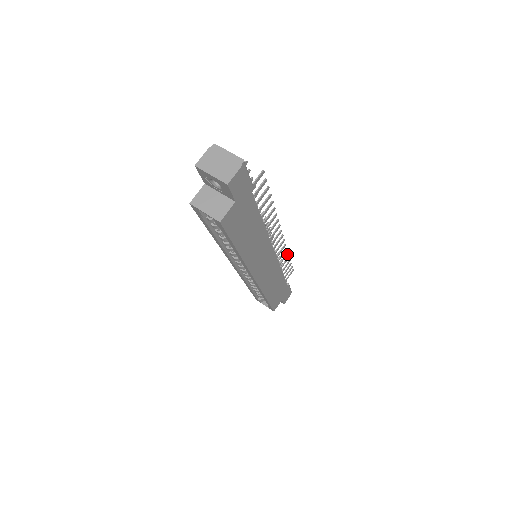
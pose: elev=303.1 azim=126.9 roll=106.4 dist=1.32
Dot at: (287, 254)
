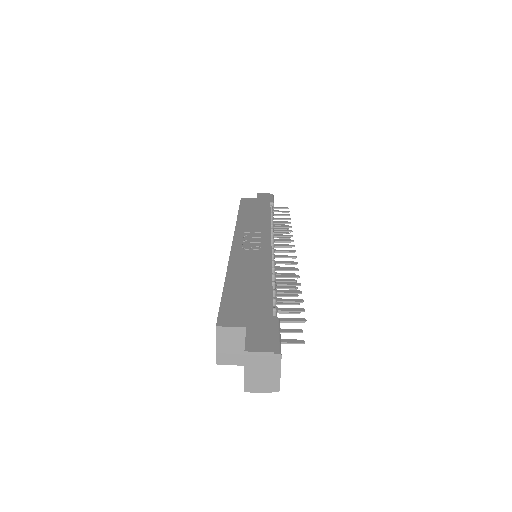
Dot at: (289, 242)
